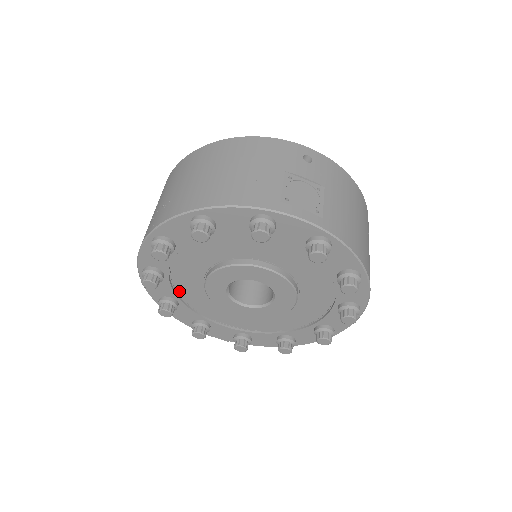
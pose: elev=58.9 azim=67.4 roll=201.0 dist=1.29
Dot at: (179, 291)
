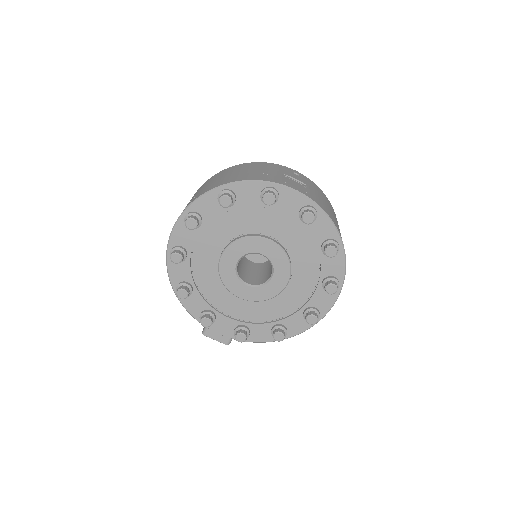
Dot at: (195, 275)
